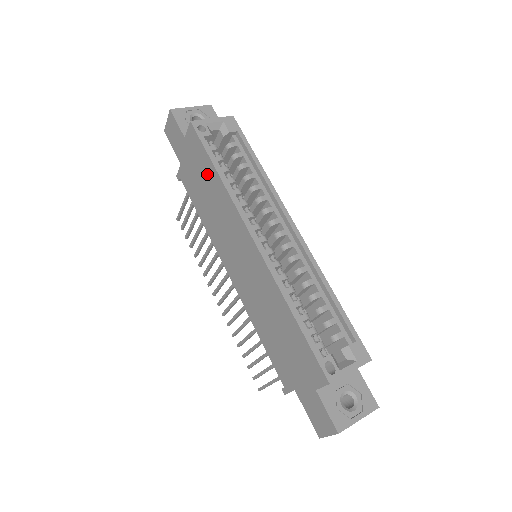
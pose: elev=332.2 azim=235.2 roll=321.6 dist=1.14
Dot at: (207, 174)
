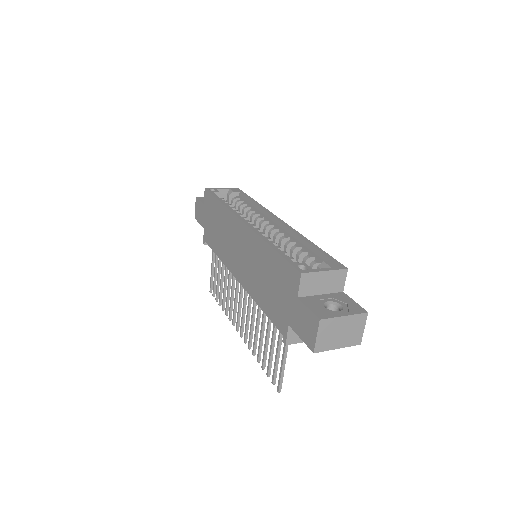
Dot at: (216, 212)
